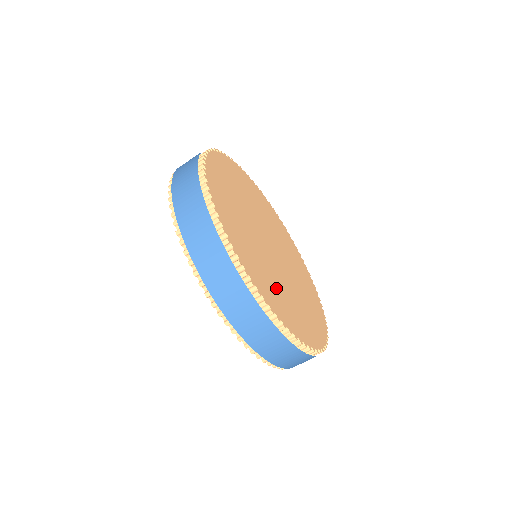
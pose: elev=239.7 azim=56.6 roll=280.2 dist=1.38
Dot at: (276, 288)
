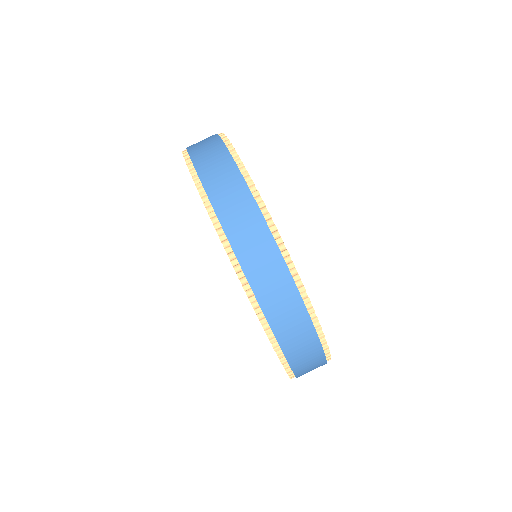
Dot at: occluded
